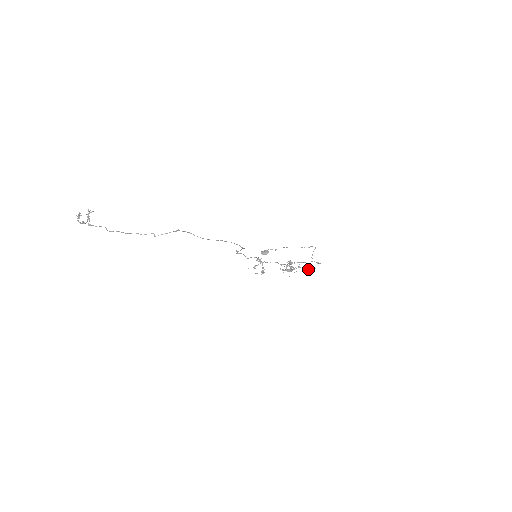
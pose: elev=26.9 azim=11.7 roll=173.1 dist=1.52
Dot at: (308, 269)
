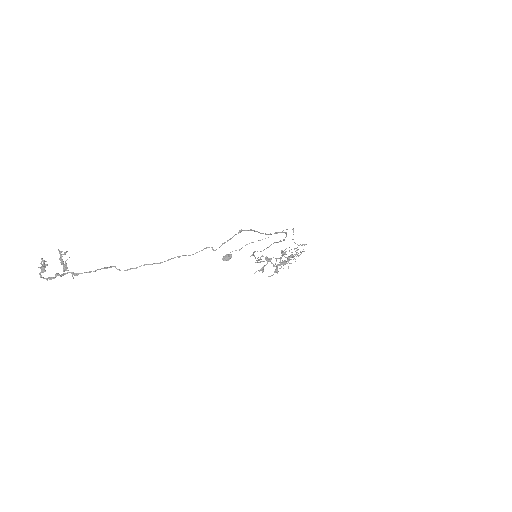
Dot at: (298, 255)
